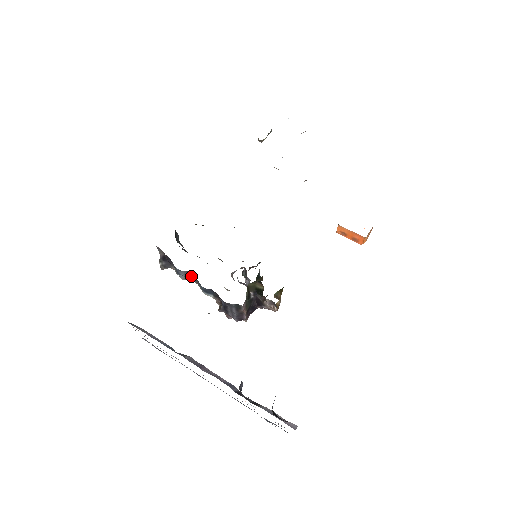
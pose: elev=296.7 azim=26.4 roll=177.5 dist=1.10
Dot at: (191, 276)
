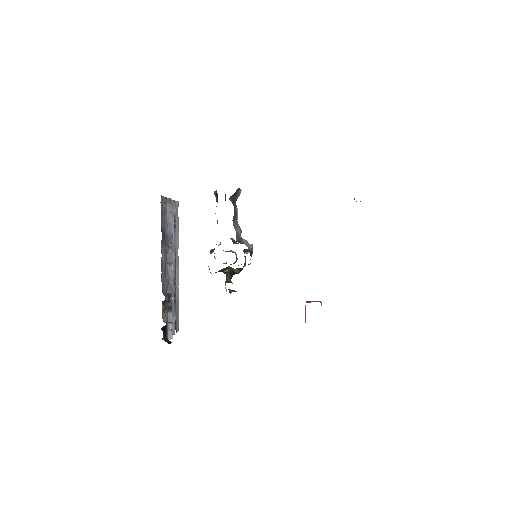
Dot at: occluded
